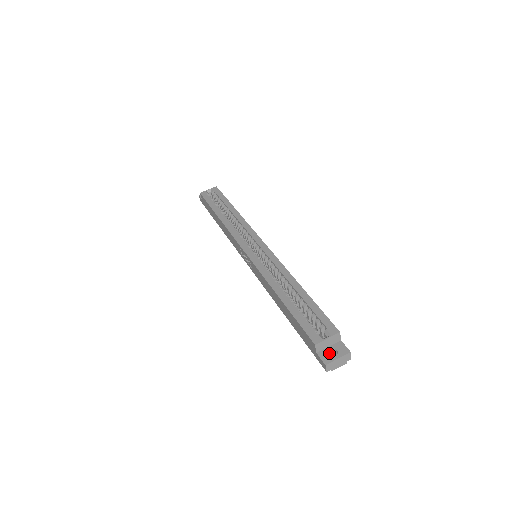
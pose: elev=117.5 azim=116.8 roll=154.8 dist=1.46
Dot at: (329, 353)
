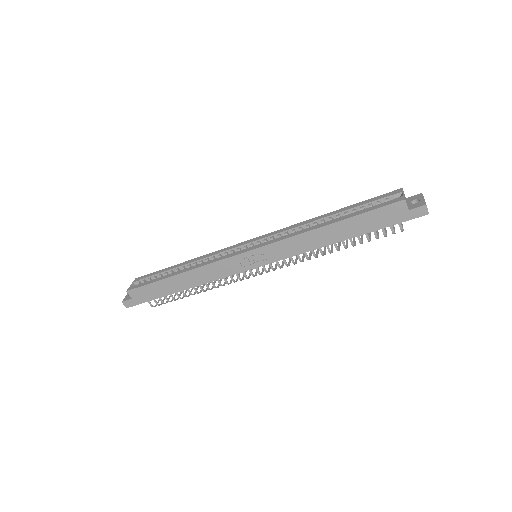
Dot at: occluded
